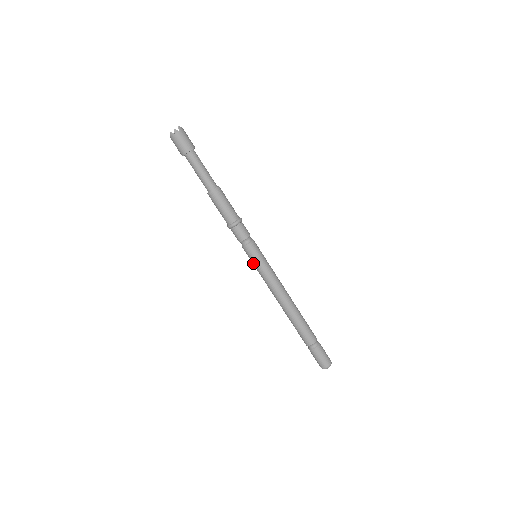
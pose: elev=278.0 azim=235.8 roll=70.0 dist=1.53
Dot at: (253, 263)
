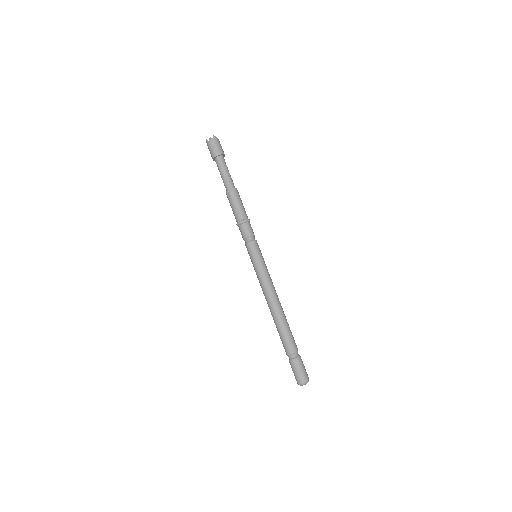
Dot at: (251, 261)
